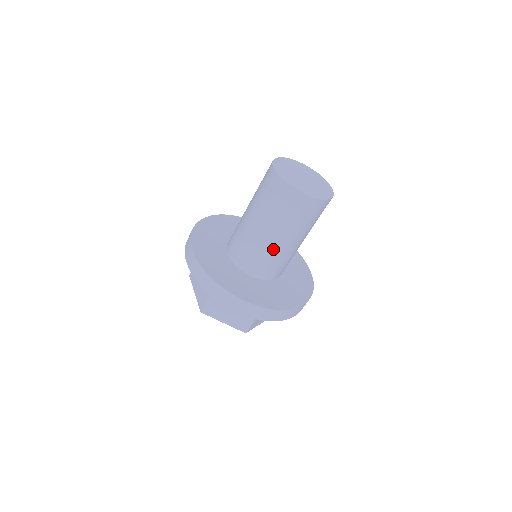
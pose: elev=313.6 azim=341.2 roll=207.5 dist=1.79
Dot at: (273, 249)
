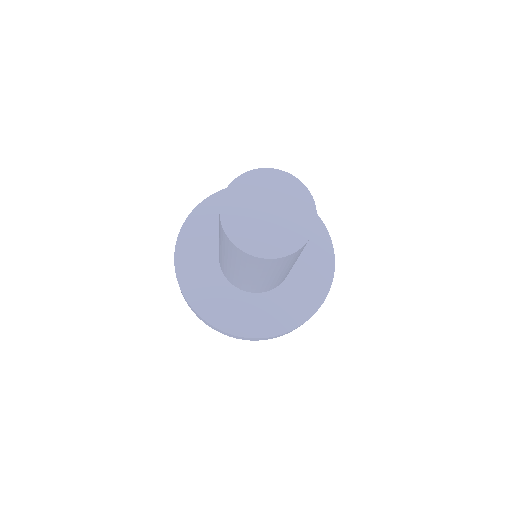
Dot at: (228, 266)
